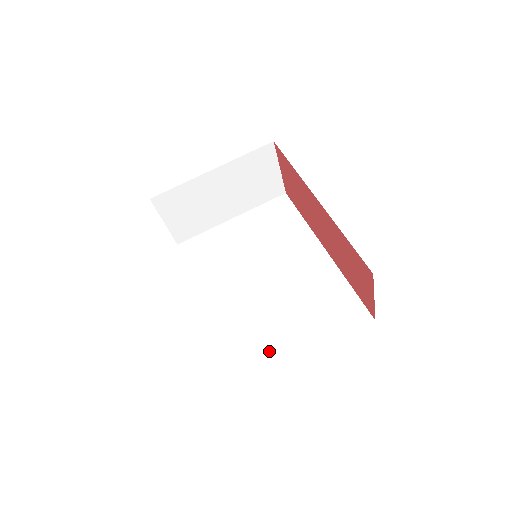
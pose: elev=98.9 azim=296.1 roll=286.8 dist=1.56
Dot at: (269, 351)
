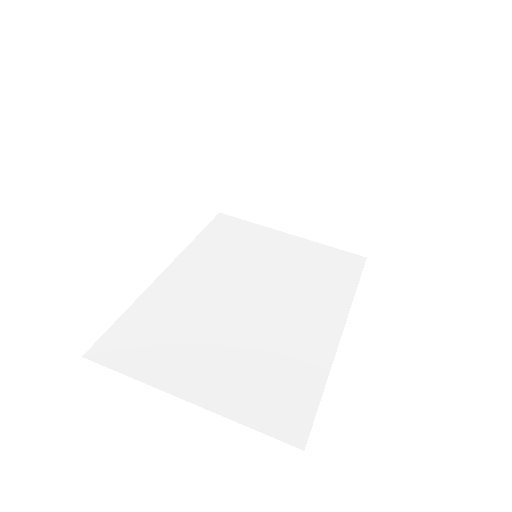
Dot at: (160, 357)
